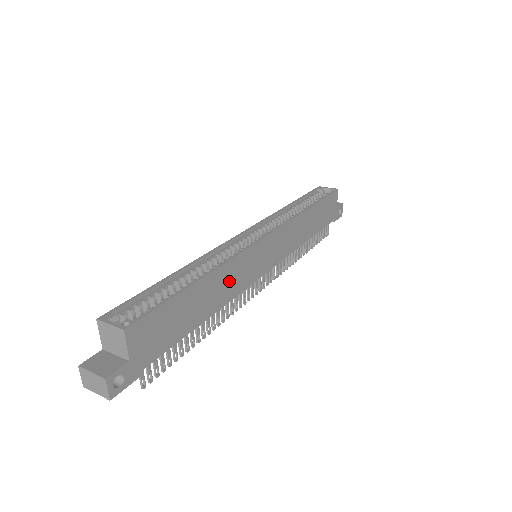
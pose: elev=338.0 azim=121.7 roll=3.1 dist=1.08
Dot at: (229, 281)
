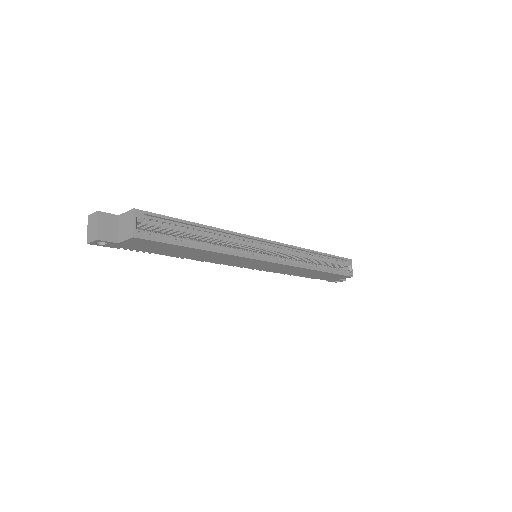
Dot at: (220, 258)
